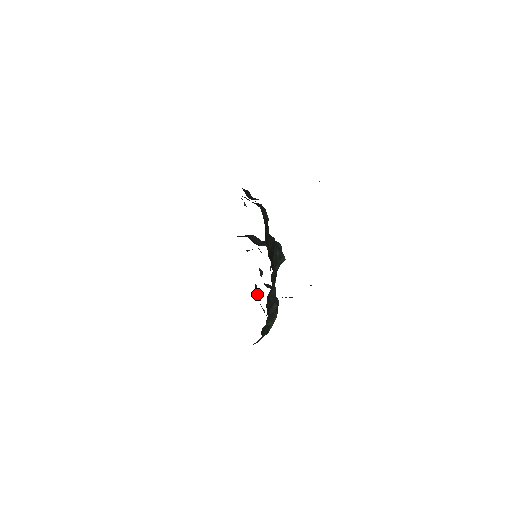
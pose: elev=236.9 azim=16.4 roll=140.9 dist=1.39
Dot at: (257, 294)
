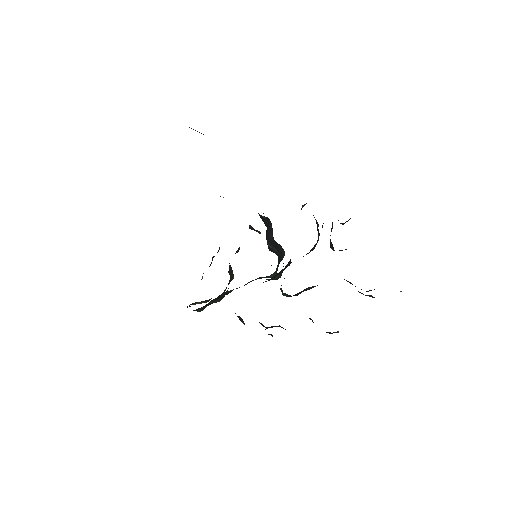
Dot at: (212, 259)
